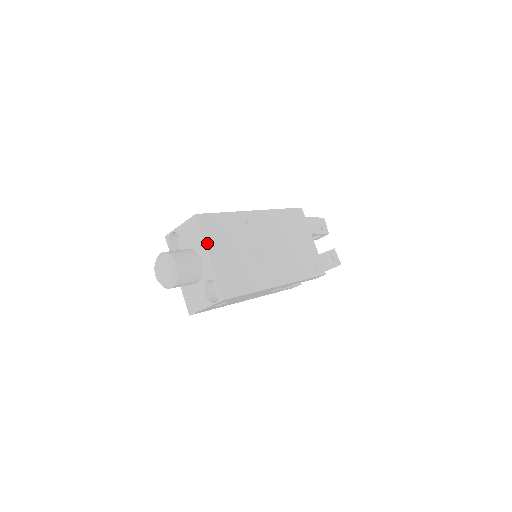
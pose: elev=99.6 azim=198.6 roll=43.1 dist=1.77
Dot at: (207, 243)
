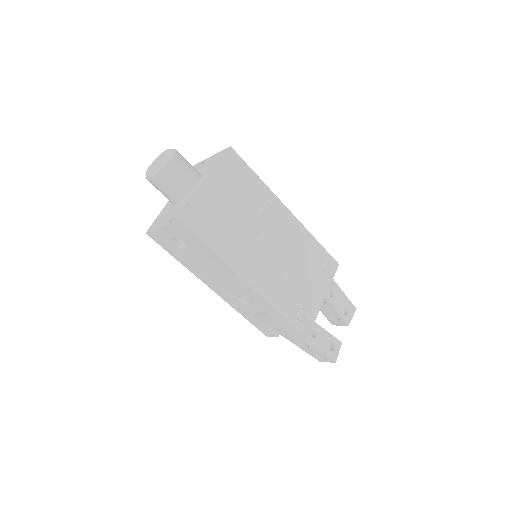
Dot at: (216, 173)
